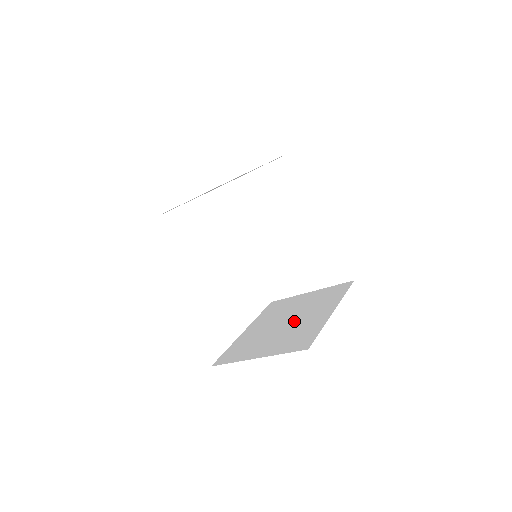
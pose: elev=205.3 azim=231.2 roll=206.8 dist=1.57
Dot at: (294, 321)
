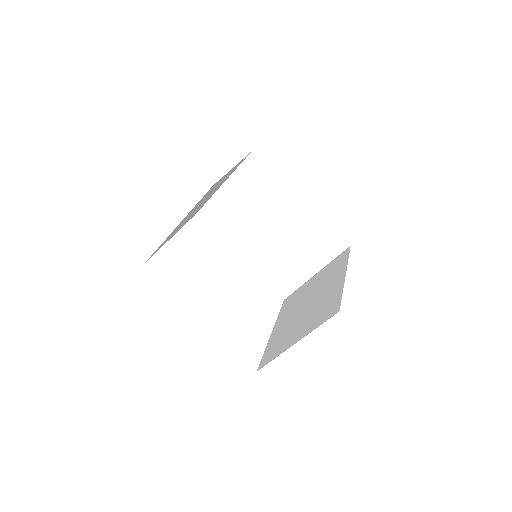
Dot at: (314, 300)
